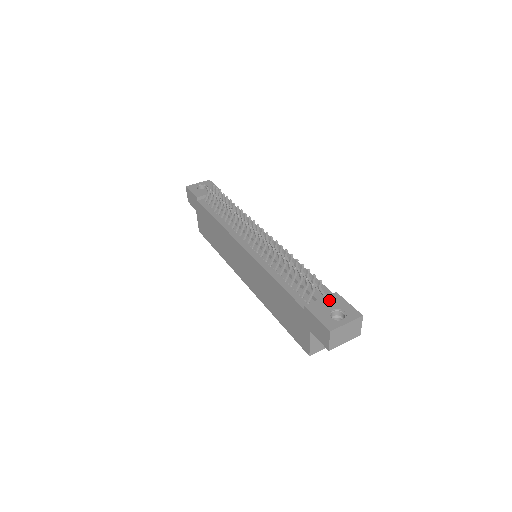
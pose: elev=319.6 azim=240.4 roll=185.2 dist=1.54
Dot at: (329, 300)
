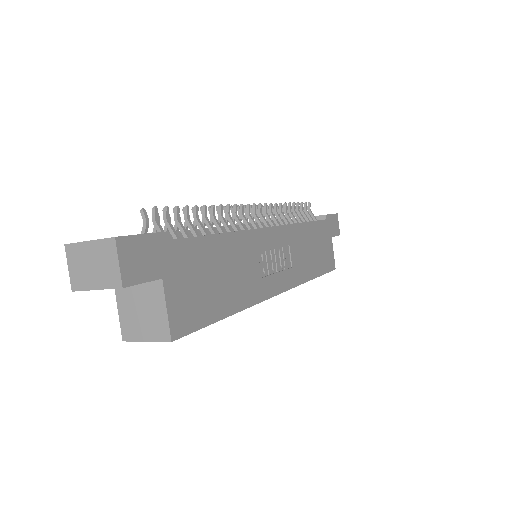
Dot at: occluded
